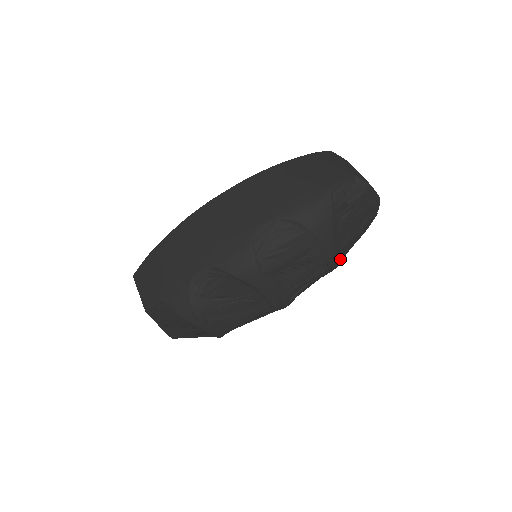
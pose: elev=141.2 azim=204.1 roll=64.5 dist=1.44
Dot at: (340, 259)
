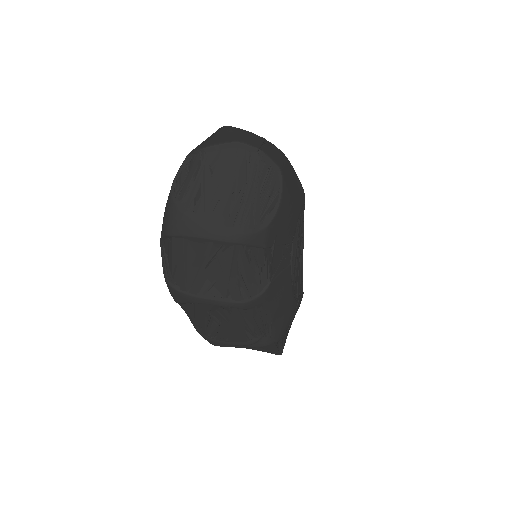
Dot at: (243, 228)
